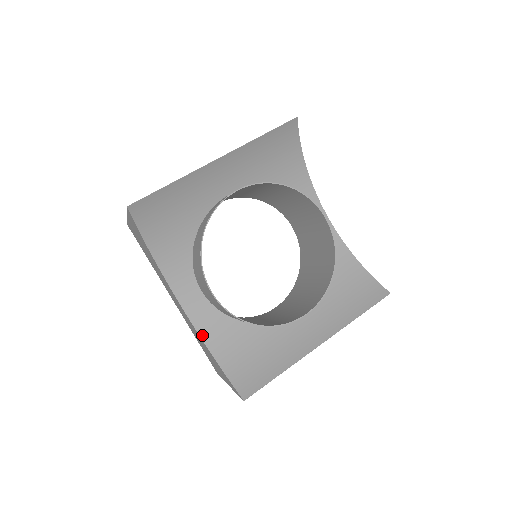
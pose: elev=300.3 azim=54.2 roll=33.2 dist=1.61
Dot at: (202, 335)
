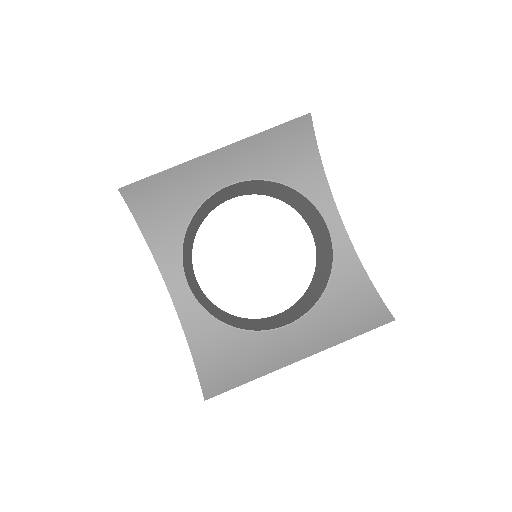
Dot at: (184, 326)
